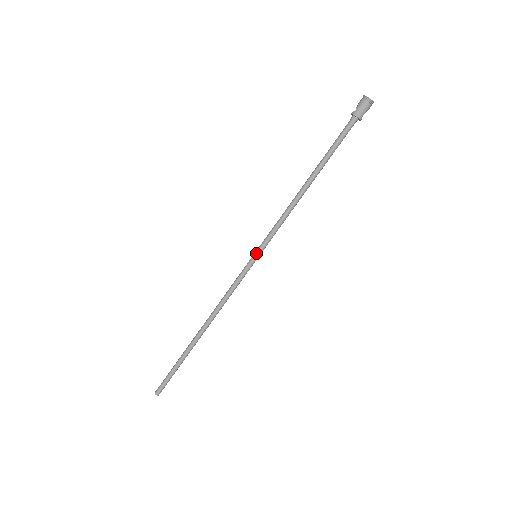
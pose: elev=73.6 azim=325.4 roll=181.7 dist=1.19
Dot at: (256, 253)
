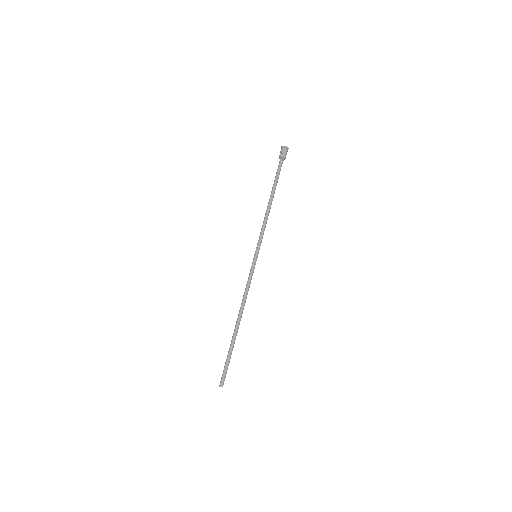
Dot at: (256, 253)
